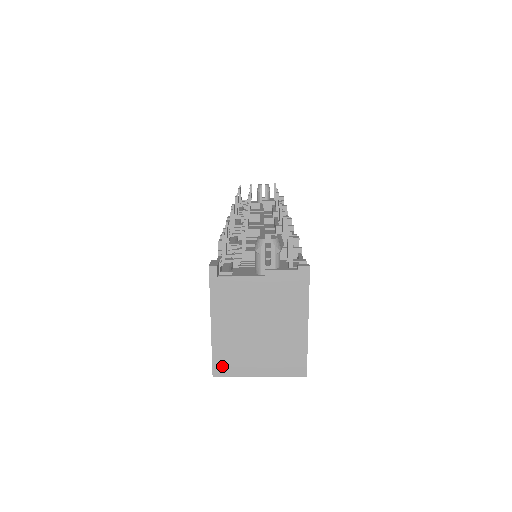
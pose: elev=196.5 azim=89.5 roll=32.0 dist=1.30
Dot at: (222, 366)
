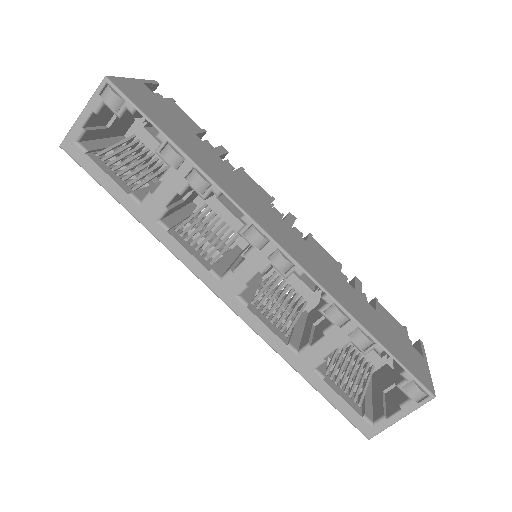
Dot at: occluded
